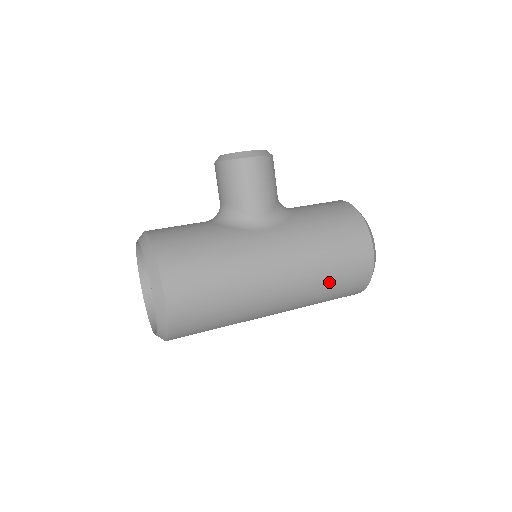
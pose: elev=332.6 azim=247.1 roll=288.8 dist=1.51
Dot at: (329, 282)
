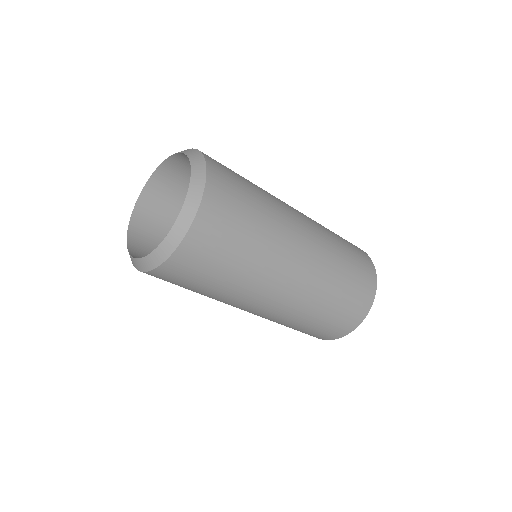
Dot at: occluded
